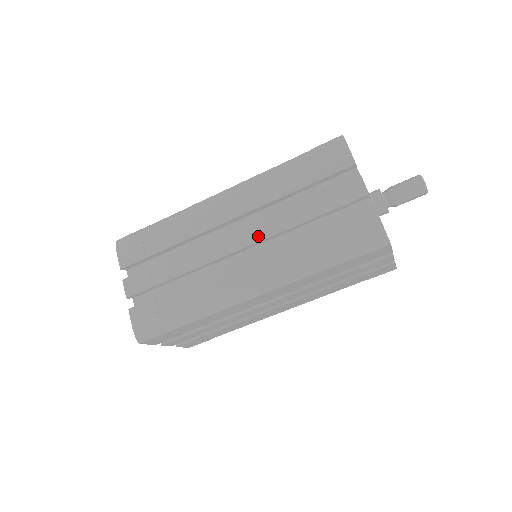
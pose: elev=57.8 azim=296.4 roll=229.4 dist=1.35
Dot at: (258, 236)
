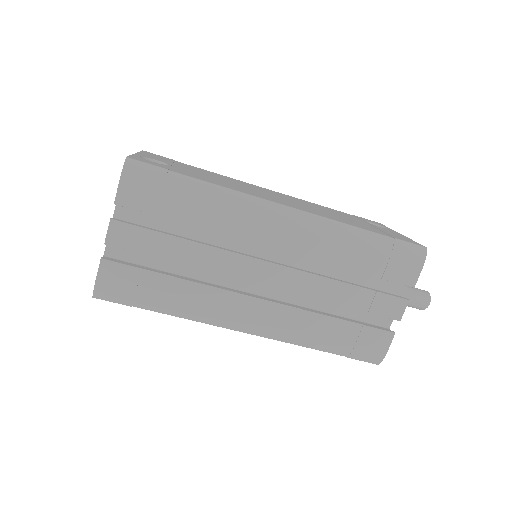
Dot at: (289, 286)
